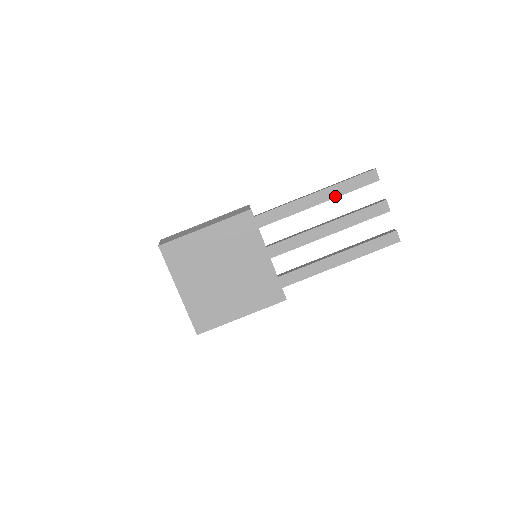
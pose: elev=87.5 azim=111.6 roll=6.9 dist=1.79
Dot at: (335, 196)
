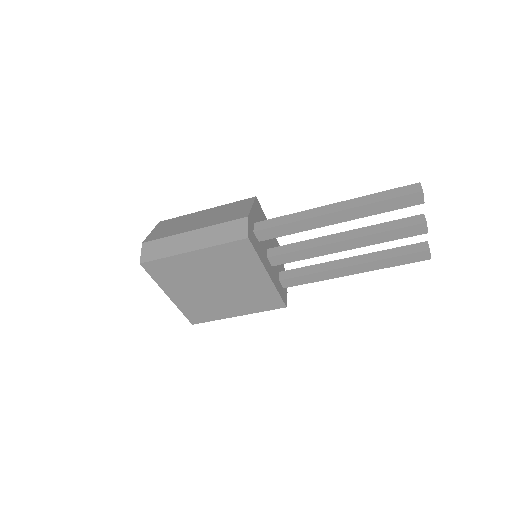
Dot at: (360, 217)
